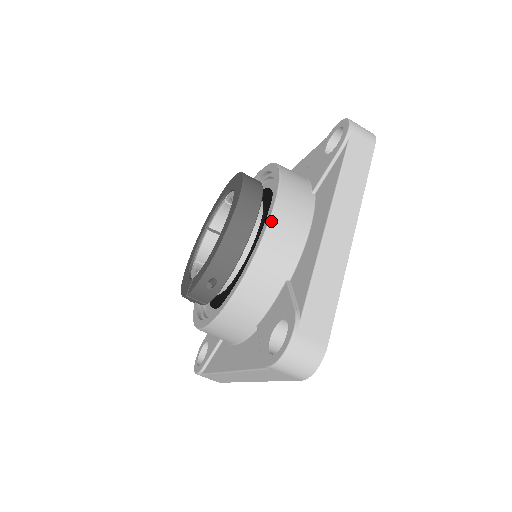
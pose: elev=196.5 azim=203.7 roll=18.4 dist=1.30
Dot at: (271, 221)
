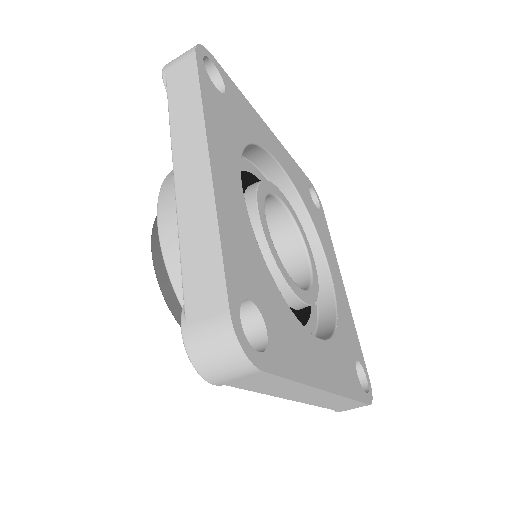
Dot at: (159, 229)
